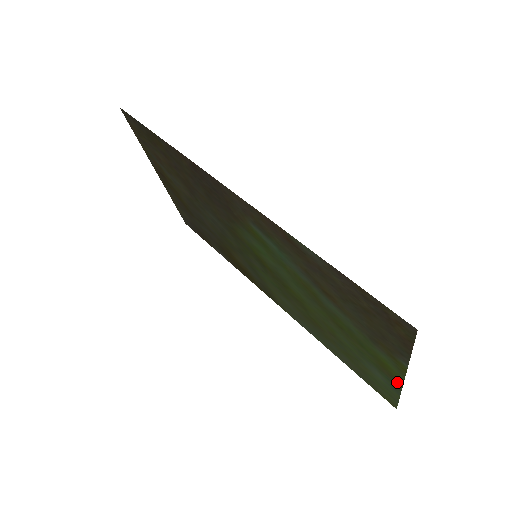
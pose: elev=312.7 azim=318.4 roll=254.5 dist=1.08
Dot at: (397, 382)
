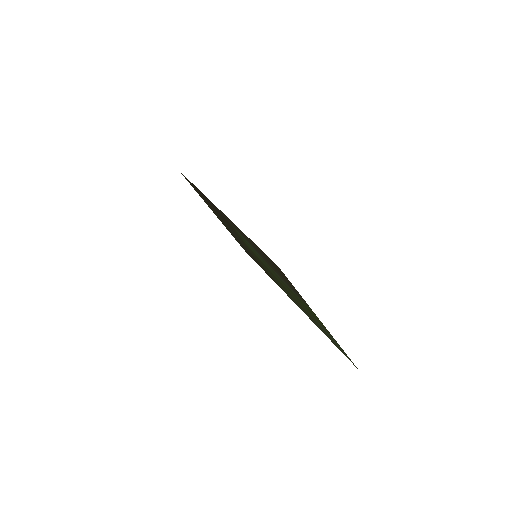
Dot at: (329, 332)
